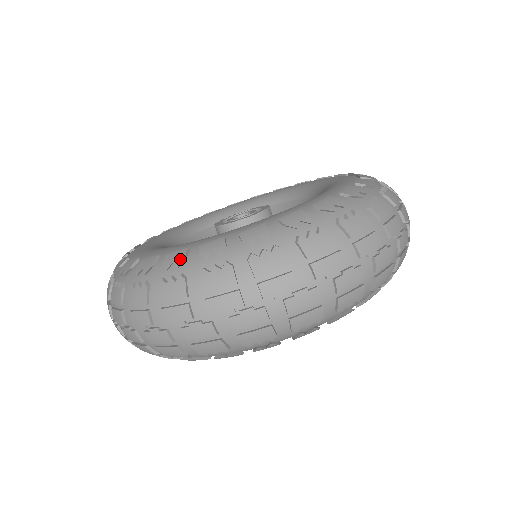
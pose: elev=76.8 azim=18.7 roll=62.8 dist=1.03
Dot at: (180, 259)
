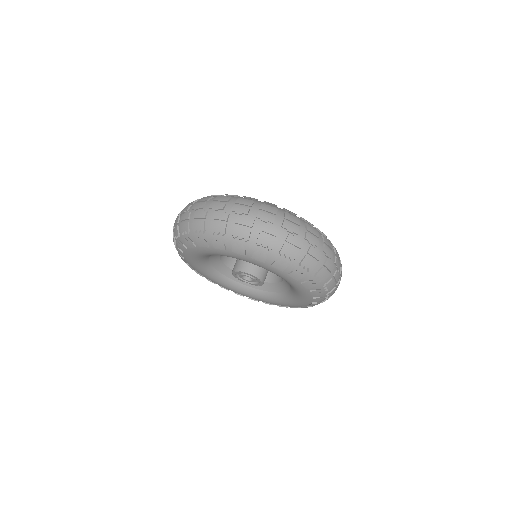
Dot at: (234, 195)
